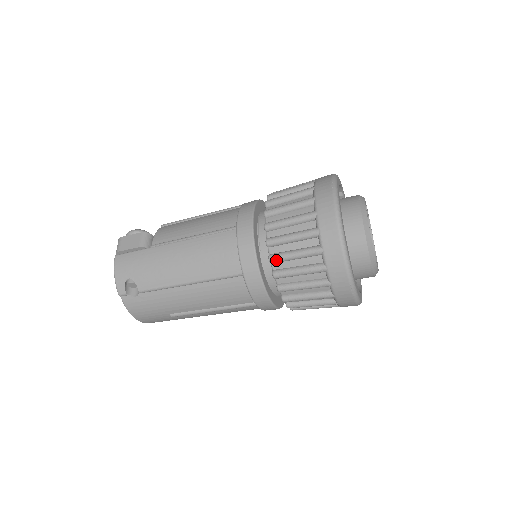
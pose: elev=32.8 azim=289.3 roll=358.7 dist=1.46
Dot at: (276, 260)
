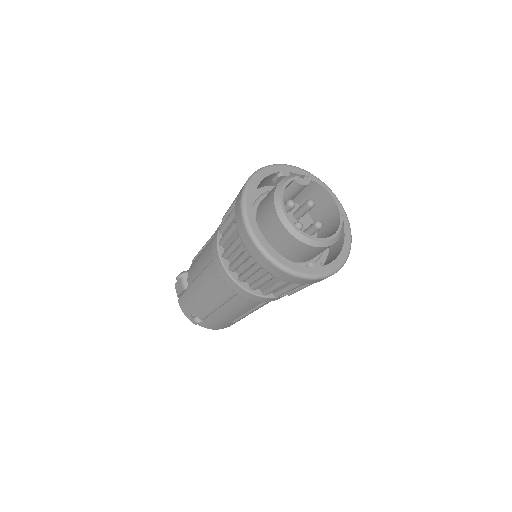
Dot at: (243, 280)
